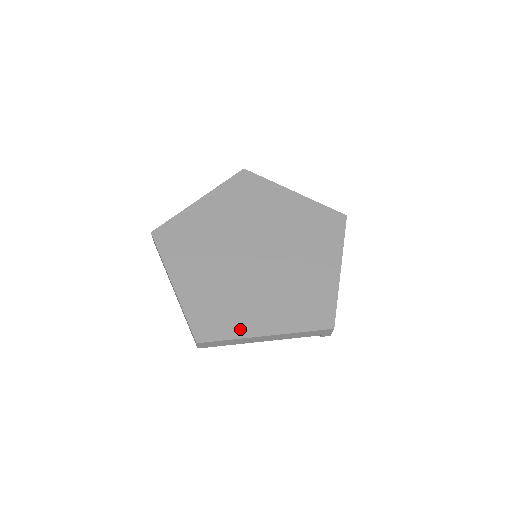
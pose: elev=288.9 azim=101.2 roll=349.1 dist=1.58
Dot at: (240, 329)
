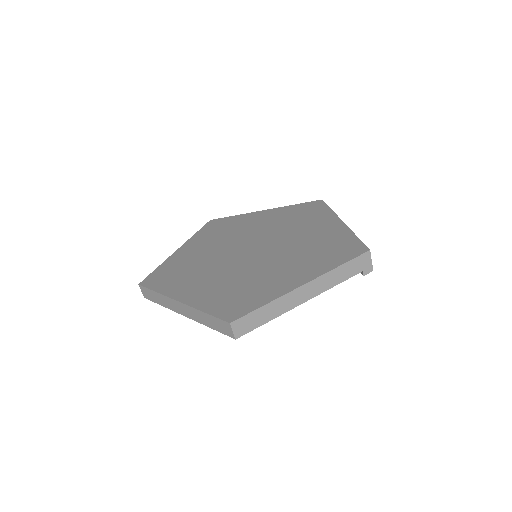
Dot at: (272, 293)
